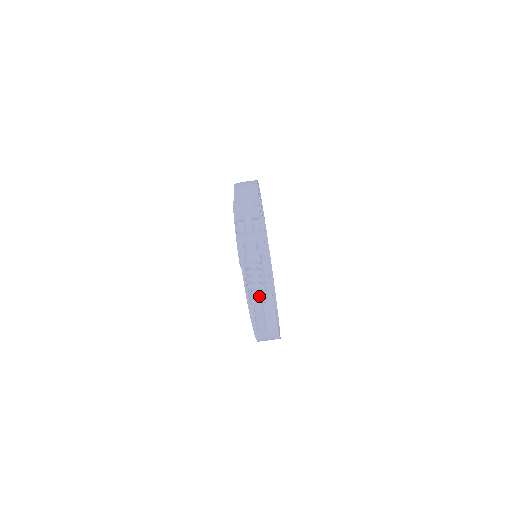
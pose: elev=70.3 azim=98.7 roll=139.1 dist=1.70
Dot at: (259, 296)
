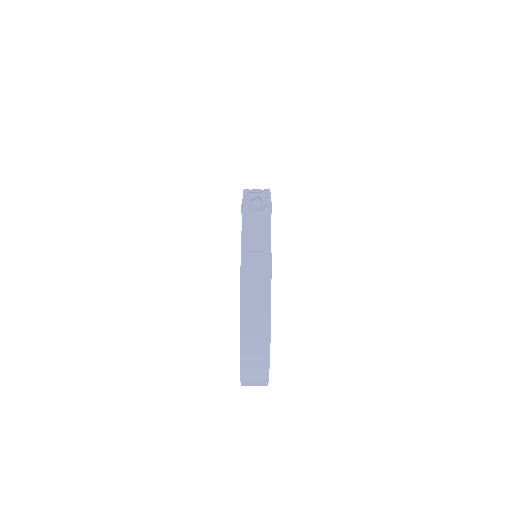
Dot at: (259, 192)
